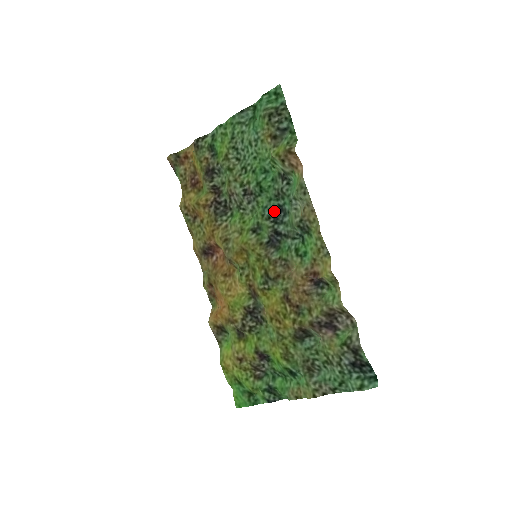
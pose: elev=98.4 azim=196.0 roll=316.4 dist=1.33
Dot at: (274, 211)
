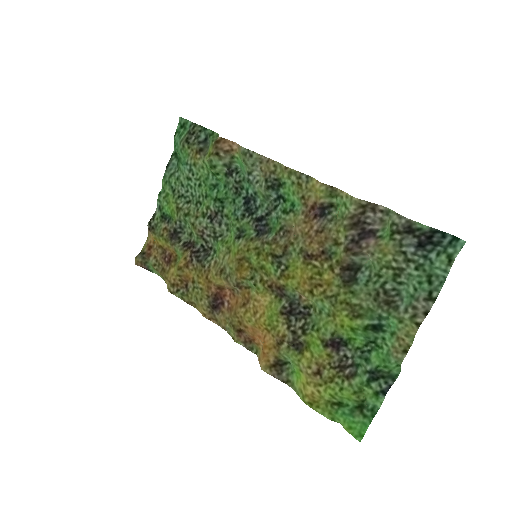
Dot at: (244, 207)
